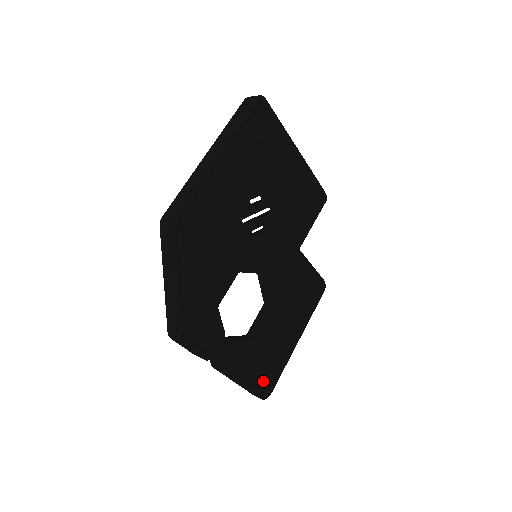
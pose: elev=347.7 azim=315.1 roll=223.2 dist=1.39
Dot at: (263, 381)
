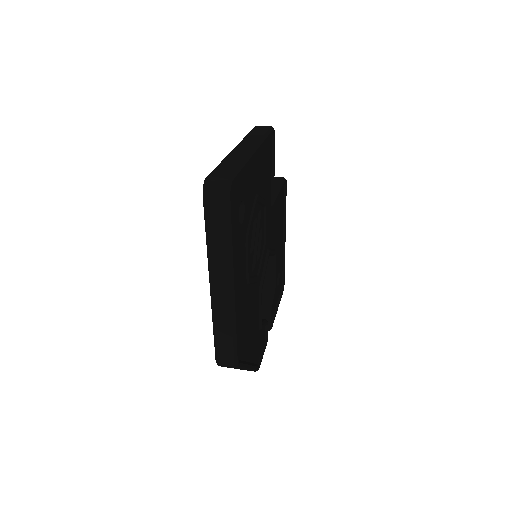
Dot at: (280, 287)
